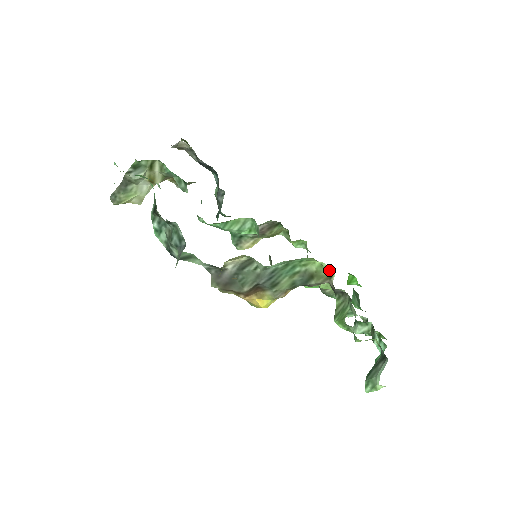
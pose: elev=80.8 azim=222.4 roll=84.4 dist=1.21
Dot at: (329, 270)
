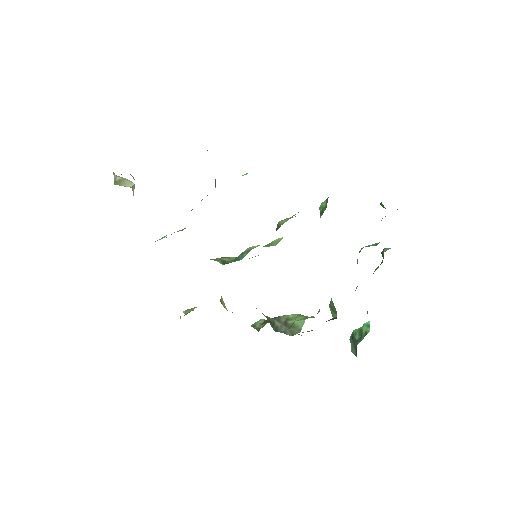
Dot at: occluded
